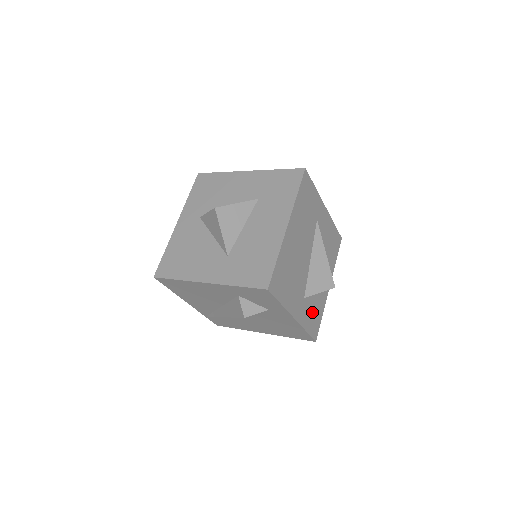
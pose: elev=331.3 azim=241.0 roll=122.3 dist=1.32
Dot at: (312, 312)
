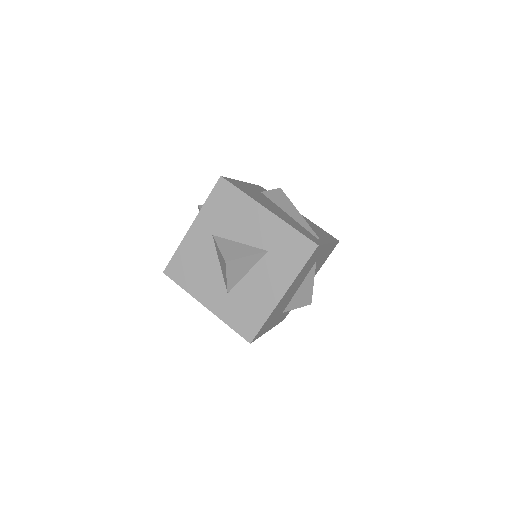
Dot at: occluded
